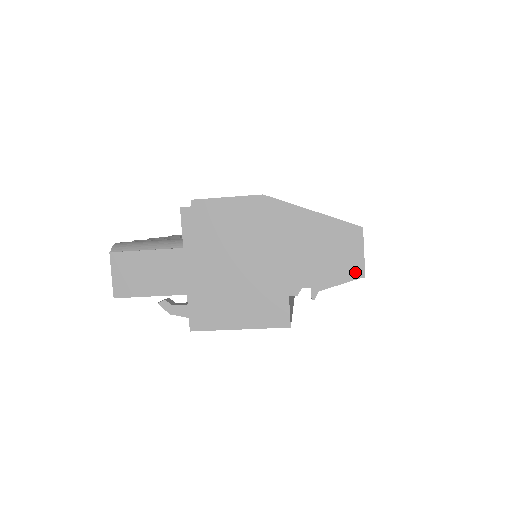
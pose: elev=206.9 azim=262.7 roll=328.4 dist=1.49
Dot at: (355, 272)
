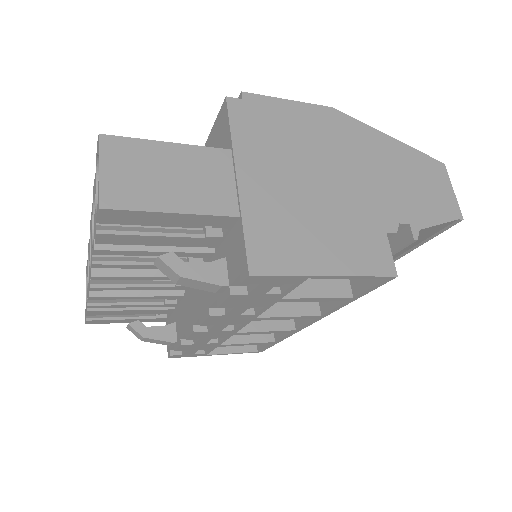
Dot at: (451, 211)
